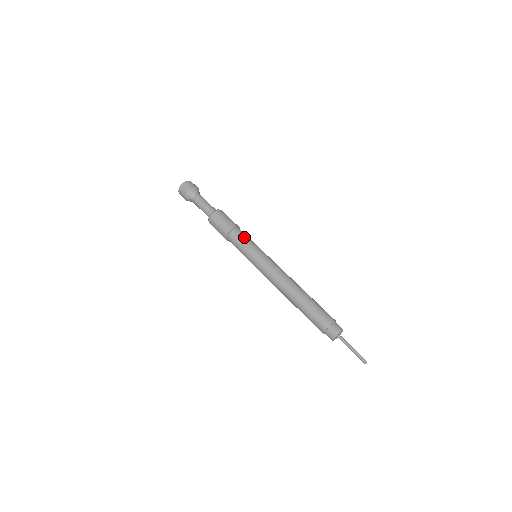
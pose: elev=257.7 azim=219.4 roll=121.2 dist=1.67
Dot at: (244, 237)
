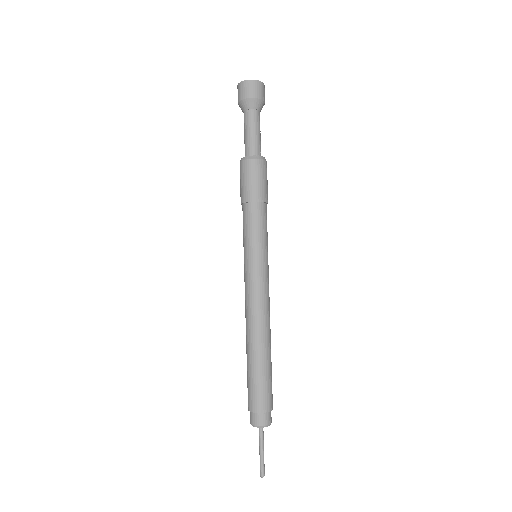
Dot at: (265, 224)
